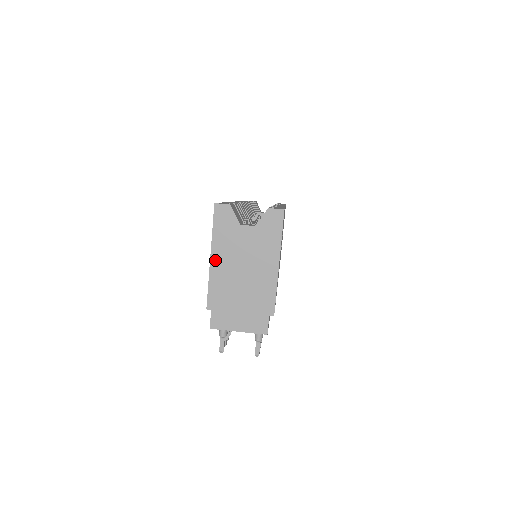
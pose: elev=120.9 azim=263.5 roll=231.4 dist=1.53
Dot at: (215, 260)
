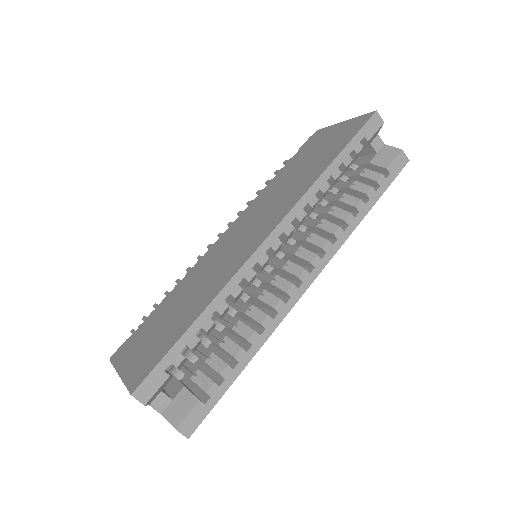
Dot at: occluded
